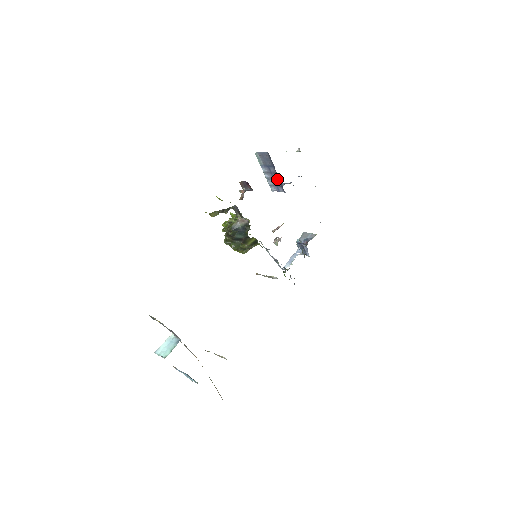
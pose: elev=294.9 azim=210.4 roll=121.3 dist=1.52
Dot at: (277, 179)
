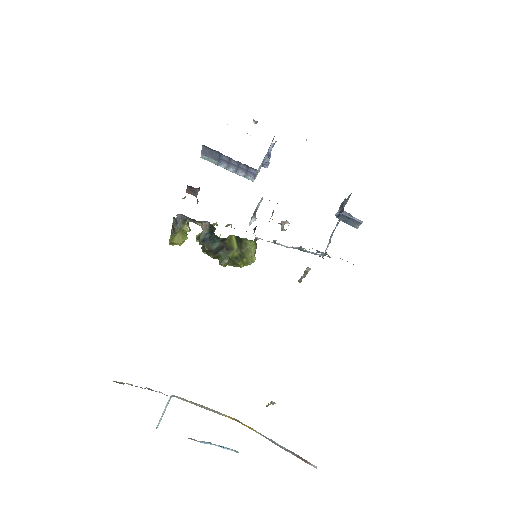
Dot at: (238, 163)
